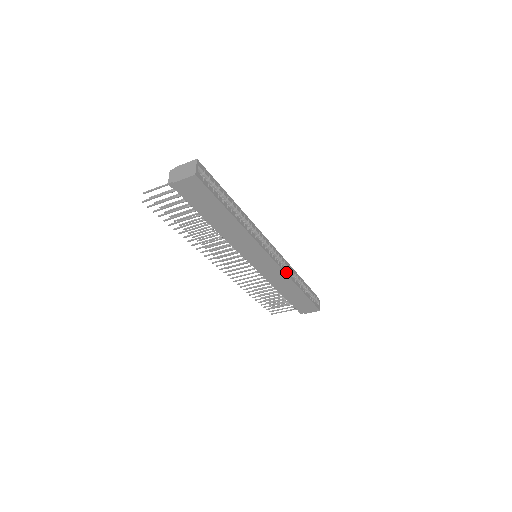
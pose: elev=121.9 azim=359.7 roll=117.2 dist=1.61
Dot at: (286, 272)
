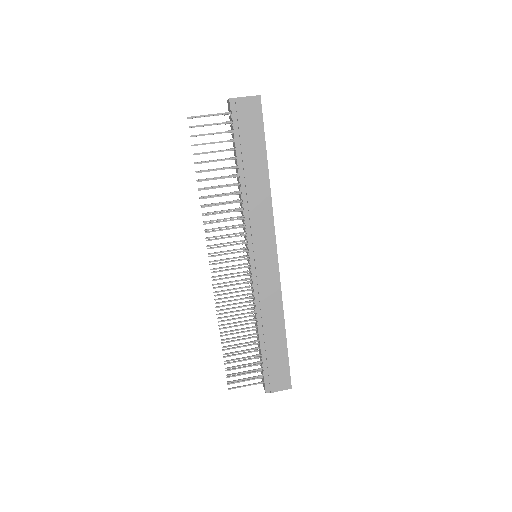
Dot at: occluded
